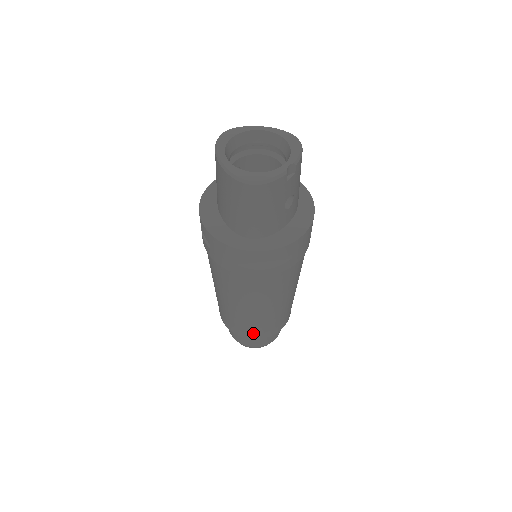
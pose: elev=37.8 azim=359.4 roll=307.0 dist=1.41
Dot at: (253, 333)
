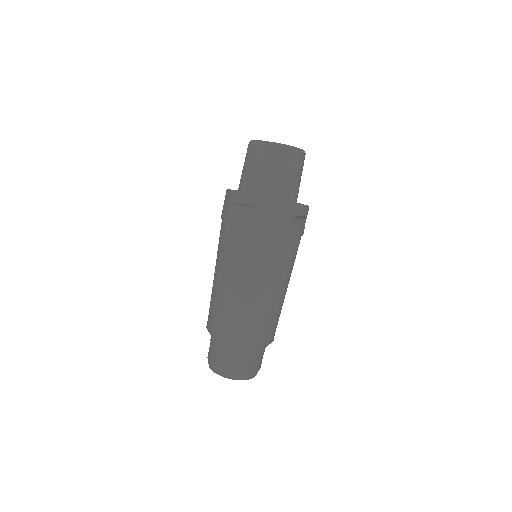
Dot at: (269, 333)
